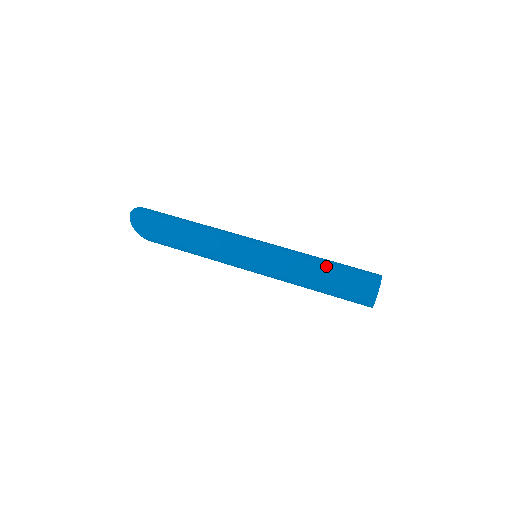
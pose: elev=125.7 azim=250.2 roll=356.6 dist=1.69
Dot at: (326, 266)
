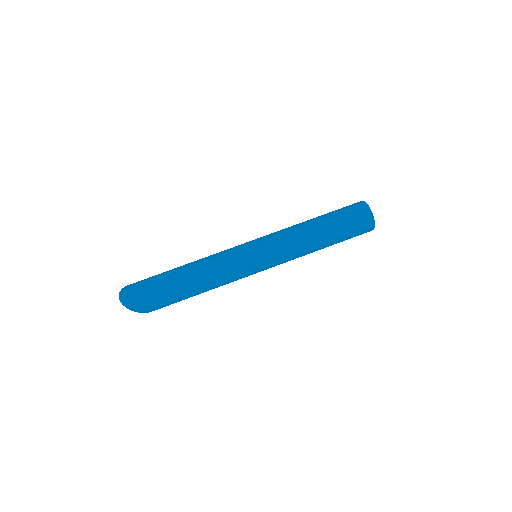
Dot at: (321, 224)
